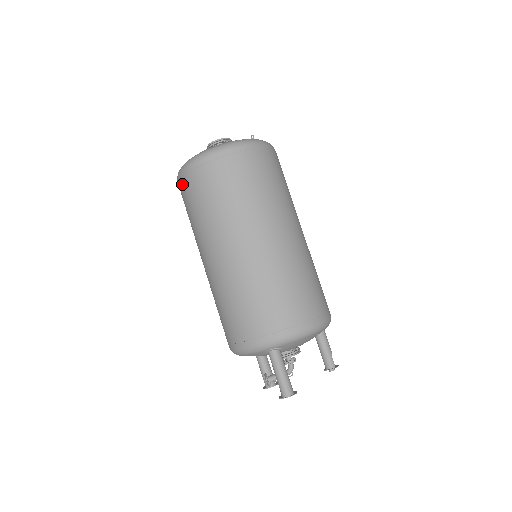
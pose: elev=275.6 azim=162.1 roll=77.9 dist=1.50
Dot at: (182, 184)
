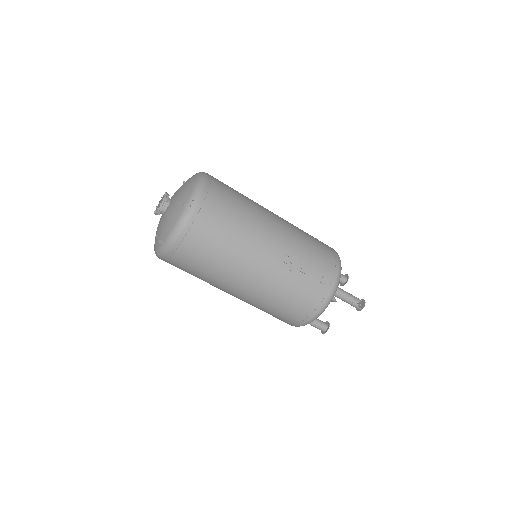
Dot at: occluded
